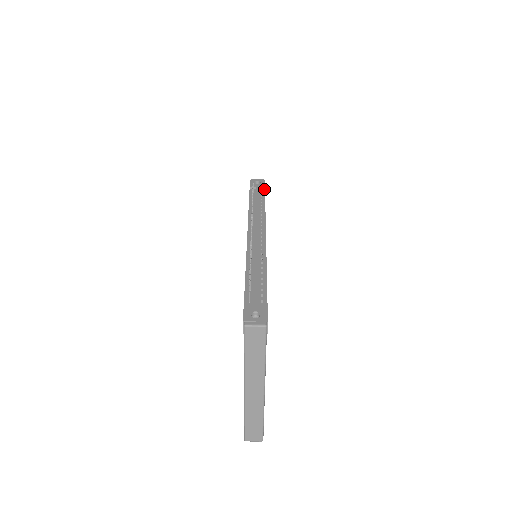
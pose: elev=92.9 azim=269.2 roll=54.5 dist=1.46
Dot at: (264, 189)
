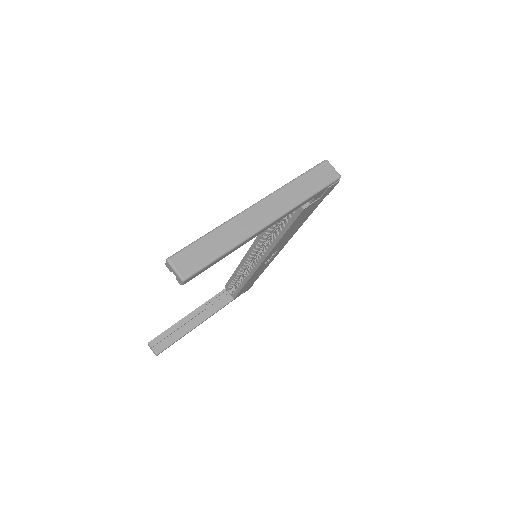
Dot at: (252, 284)
